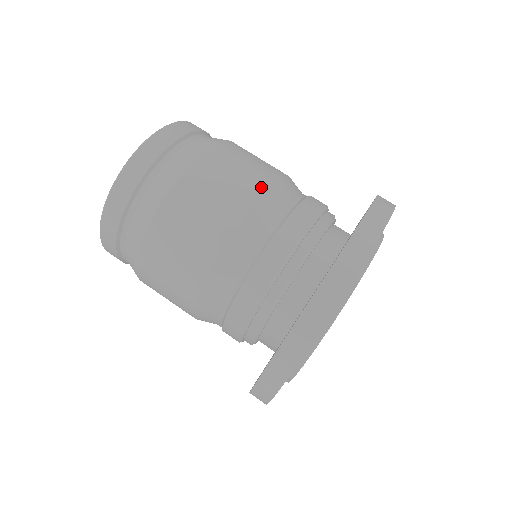
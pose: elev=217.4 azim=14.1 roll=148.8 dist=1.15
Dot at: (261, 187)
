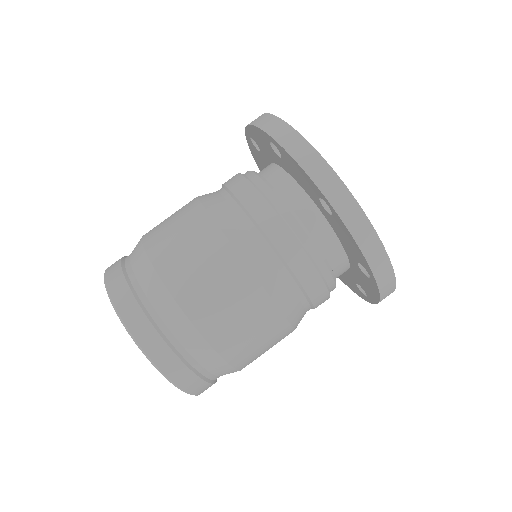
Dot at: occluded
